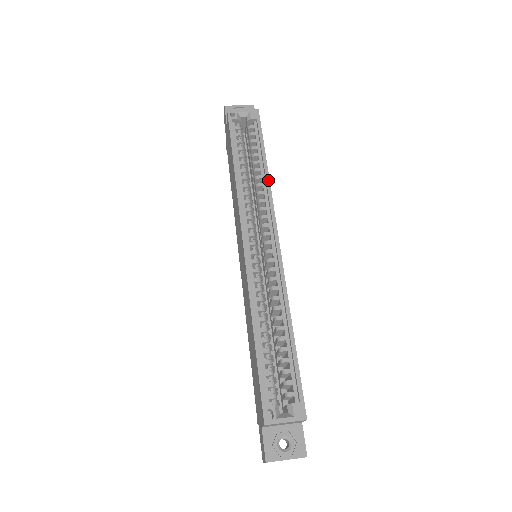
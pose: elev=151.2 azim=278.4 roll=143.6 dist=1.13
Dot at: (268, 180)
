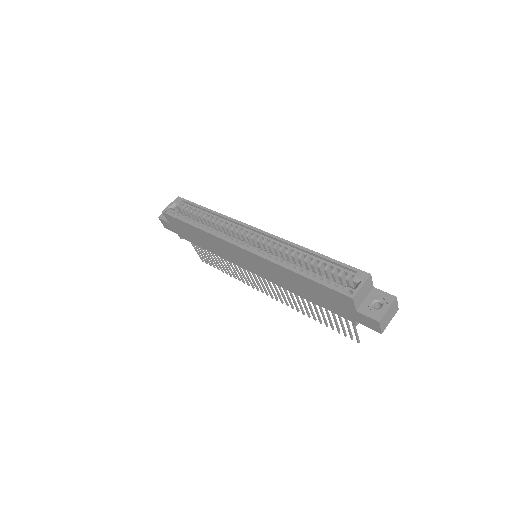
Dot at: (220, 214)
